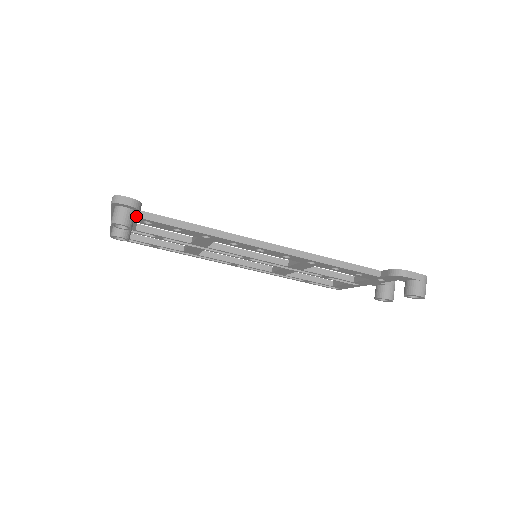
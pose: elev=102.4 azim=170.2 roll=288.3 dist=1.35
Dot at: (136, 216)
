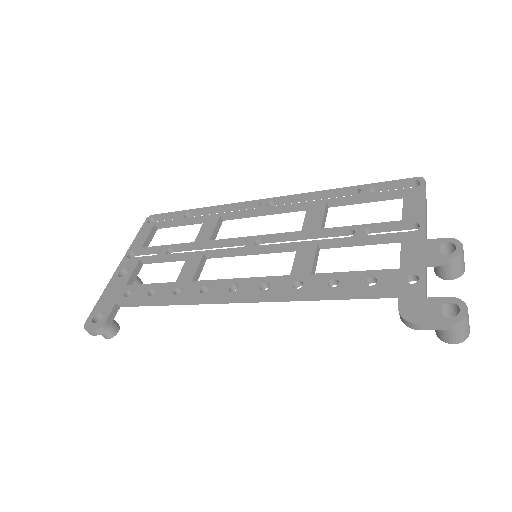
Dot at: (117, 309)
